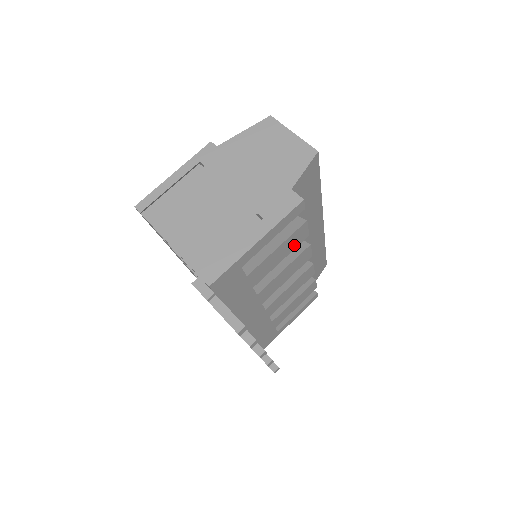
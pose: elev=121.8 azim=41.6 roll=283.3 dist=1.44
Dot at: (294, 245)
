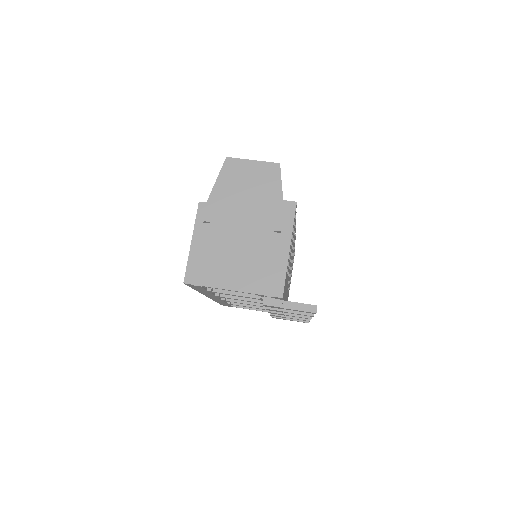
Dot at: occluded
